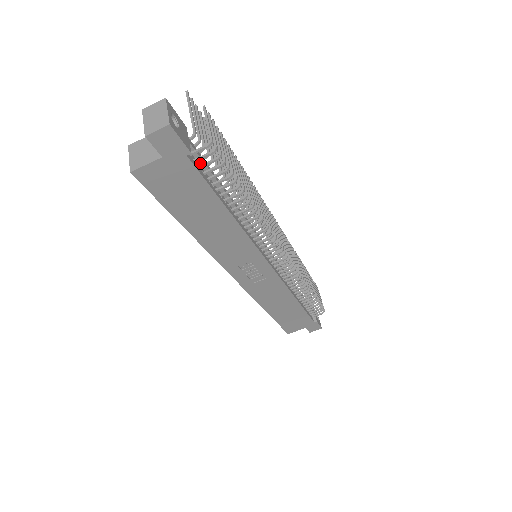
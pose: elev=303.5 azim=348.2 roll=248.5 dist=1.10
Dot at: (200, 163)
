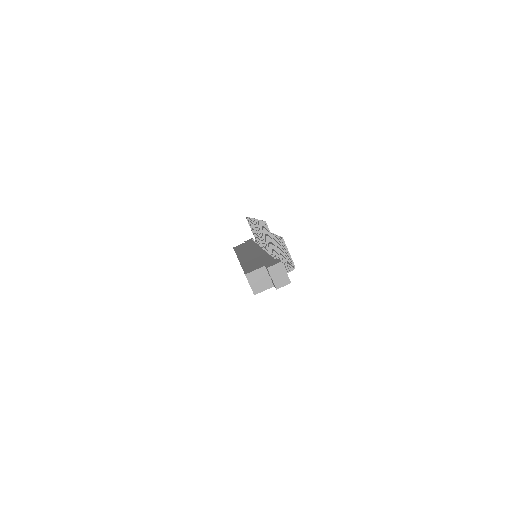
Dot at: occluded
